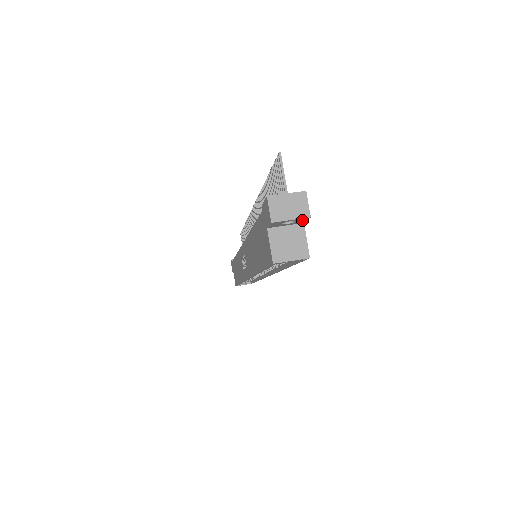
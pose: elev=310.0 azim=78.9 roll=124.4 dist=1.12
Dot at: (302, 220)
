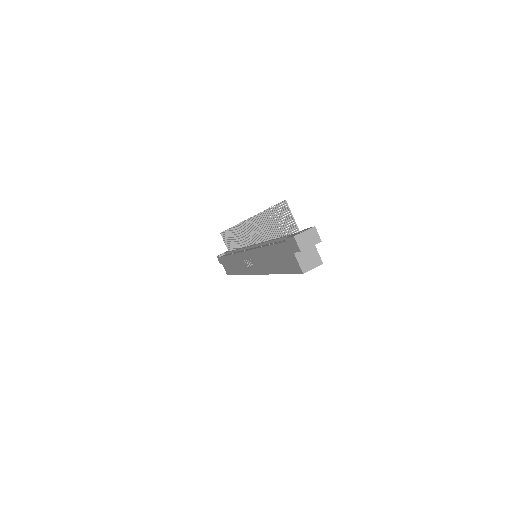
Dot at: (315, 243)
